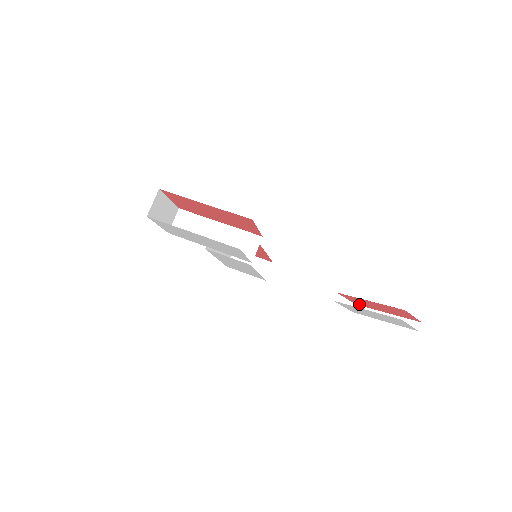
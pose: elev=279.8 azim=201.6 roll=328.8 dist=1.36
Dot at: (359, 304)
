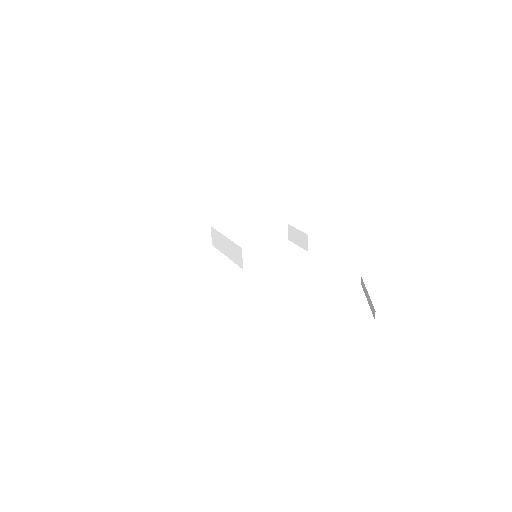
Dot at: occluded
